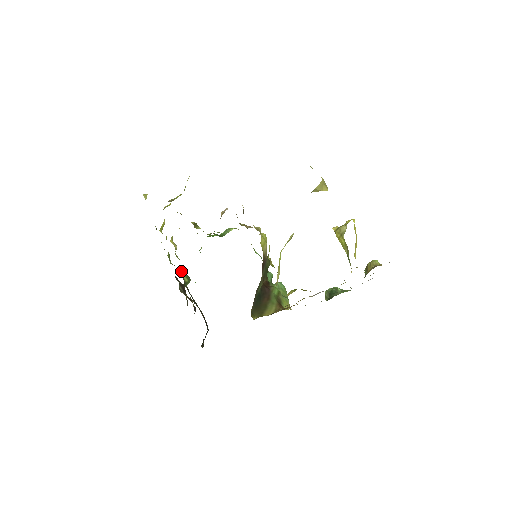
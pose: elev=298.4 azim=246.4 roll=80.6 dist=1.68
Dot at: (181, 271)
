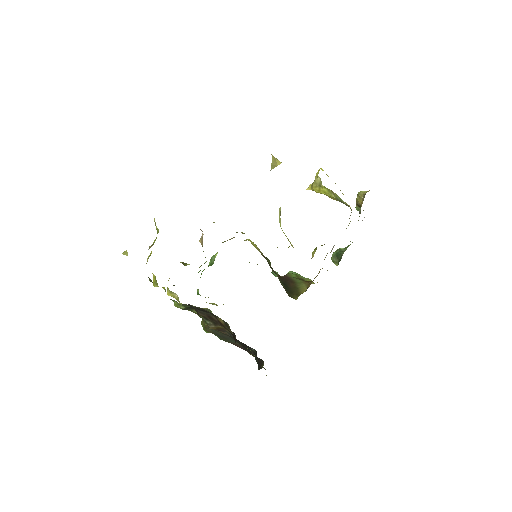
Dot at: occluded
